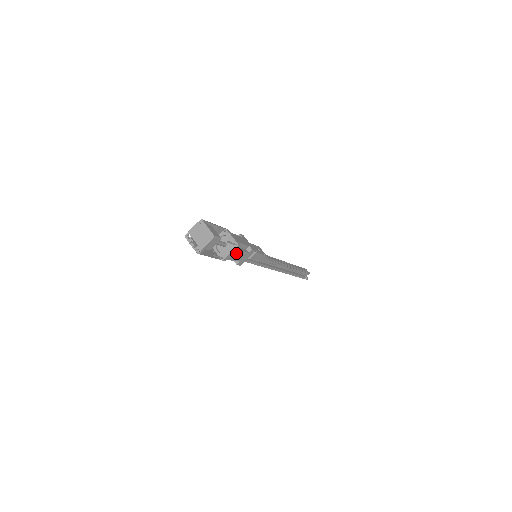
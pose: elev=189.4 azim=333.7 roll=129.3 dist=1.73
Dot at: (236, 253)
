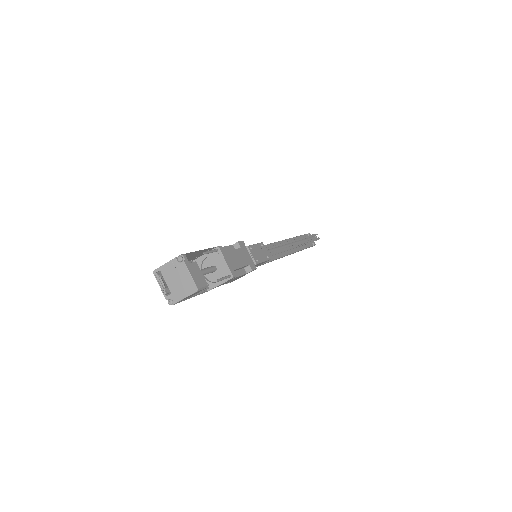
Dot at: (229, 280)
